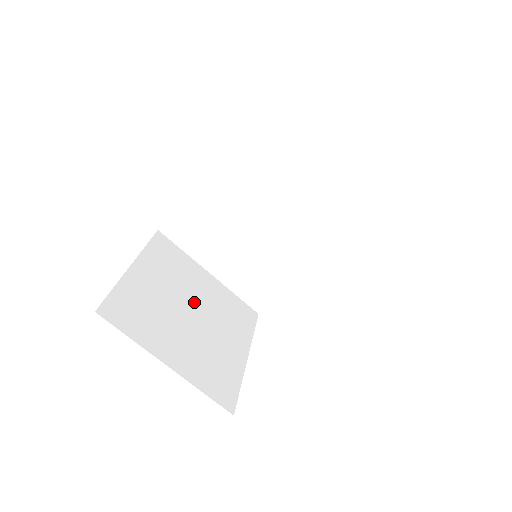
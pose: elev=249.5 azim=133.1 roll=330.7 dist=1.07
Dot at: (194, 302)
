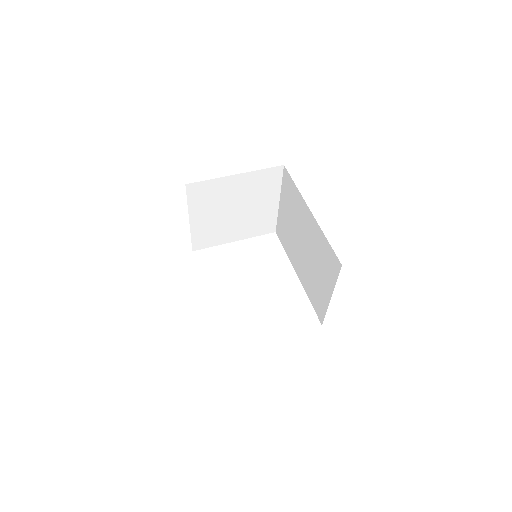
Dot at: (245, 207)
